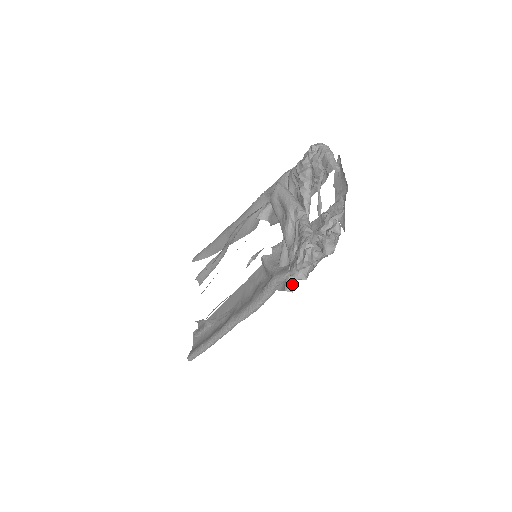
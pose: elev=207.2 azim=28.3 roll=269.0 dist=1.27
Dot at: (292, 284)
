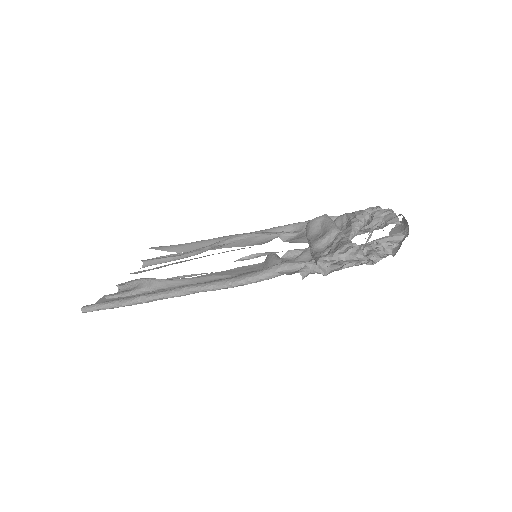
Dot at: (307, 273)
